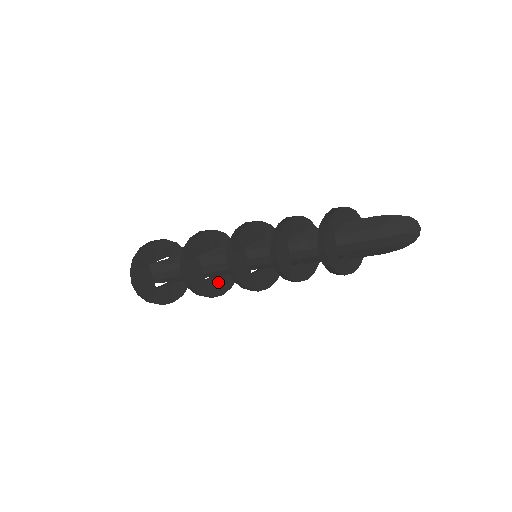
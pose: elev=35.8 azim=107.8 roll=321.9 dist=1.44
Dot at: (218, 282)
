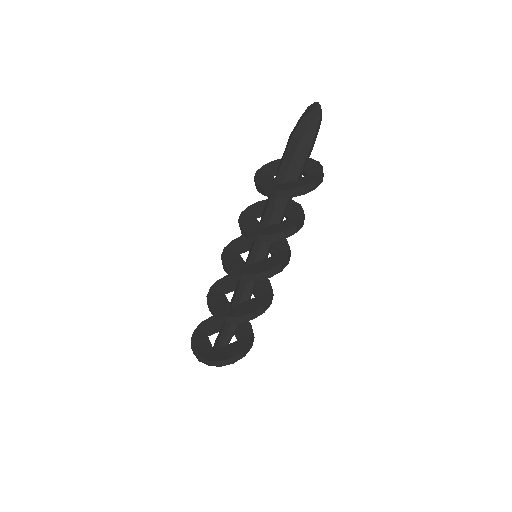
Dot at: (246, 306)
